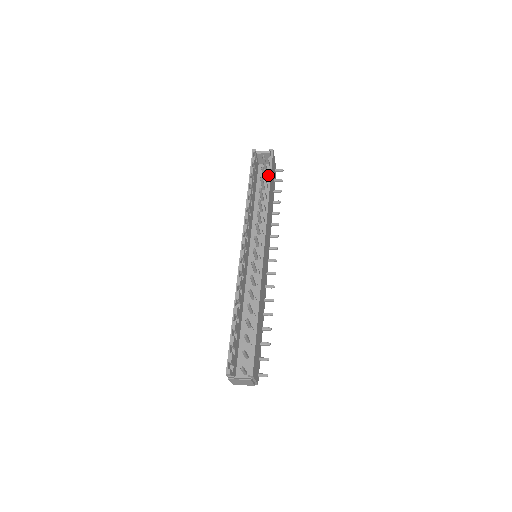
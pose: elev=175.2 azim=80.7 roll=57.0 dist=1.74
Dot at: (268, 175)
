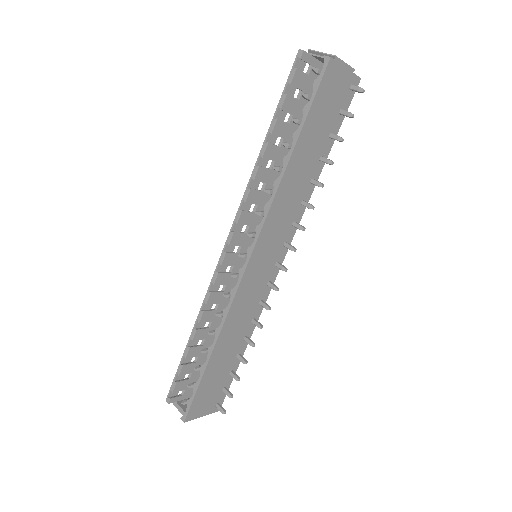
Dot at: occluded
